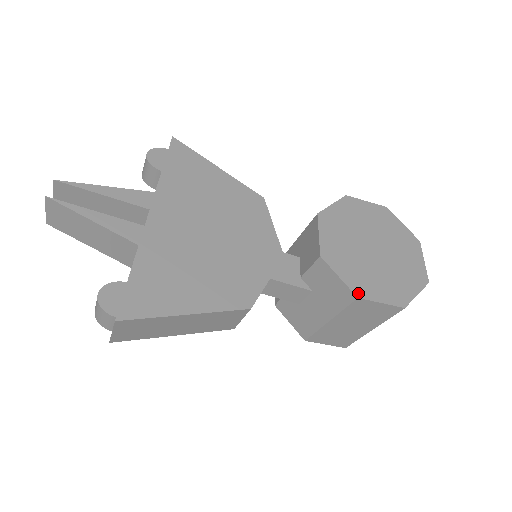
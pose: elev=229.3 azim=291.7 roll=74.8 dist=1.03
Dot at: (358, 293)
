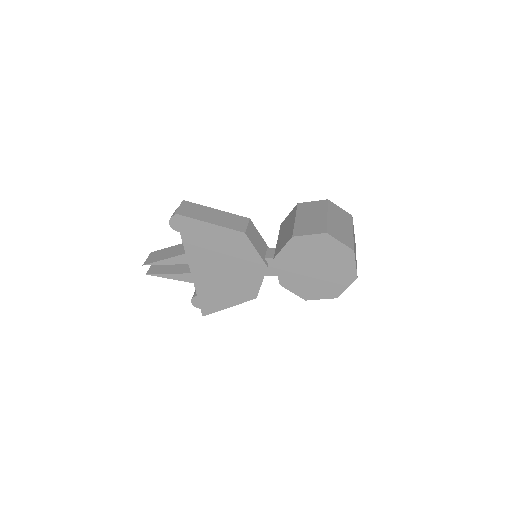
Dot at: (305, 298)
